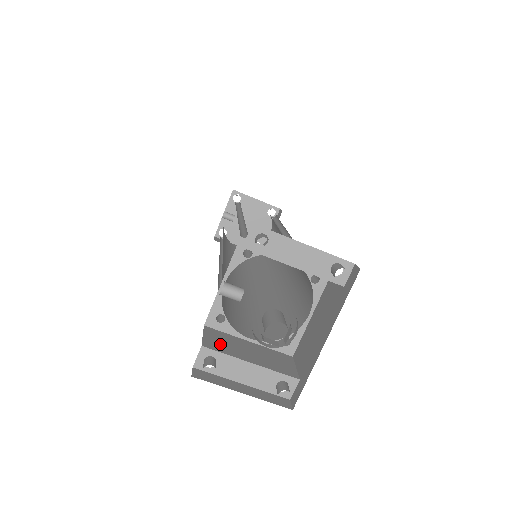
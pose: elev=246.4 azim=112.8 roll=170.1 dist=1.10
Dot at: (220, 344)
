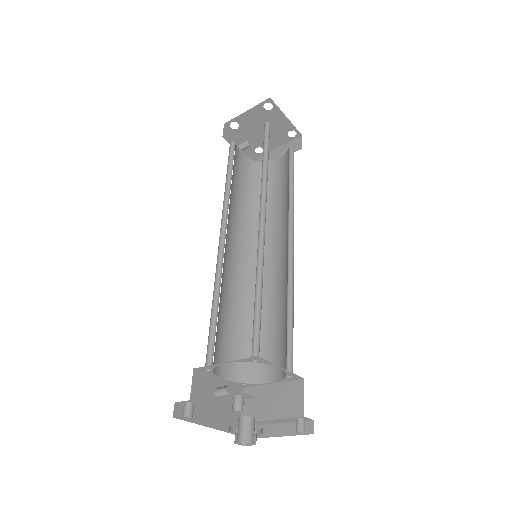
Dot at: (252, 409)
